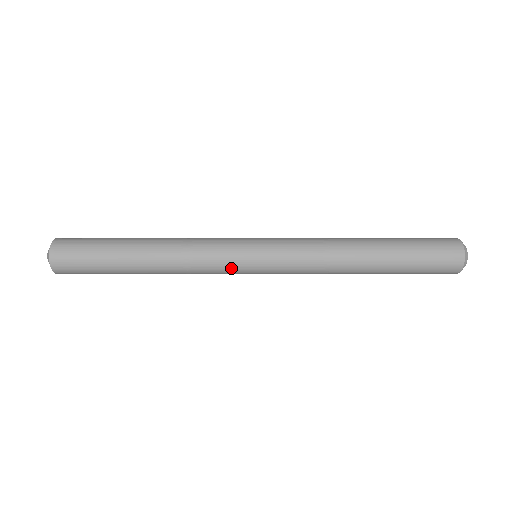
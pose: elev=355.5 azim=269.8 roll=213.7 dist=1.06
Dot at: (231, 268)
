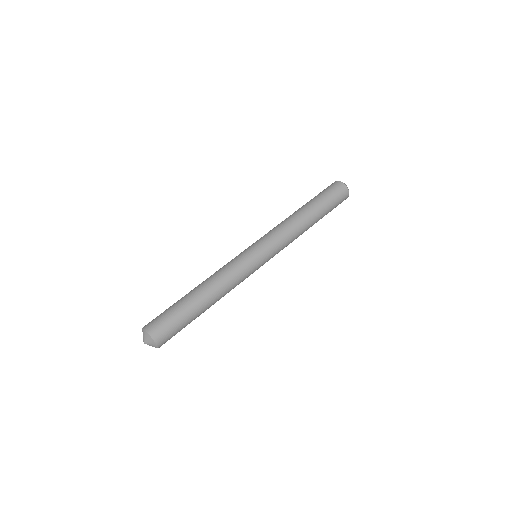
Dot at: (252, 272)
